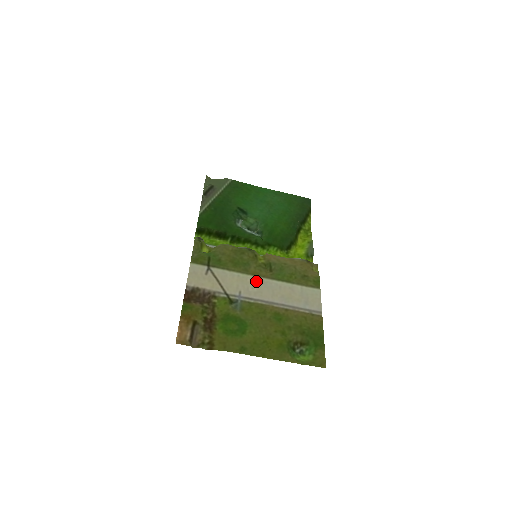
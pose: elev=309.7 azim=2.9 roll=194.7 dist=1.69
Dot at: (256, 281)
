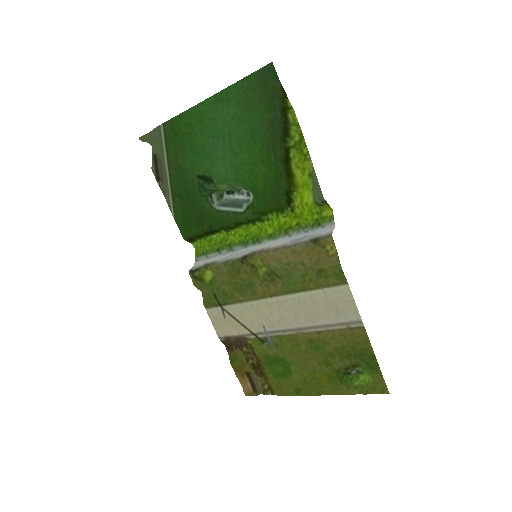
Dot at: (271, 305)
